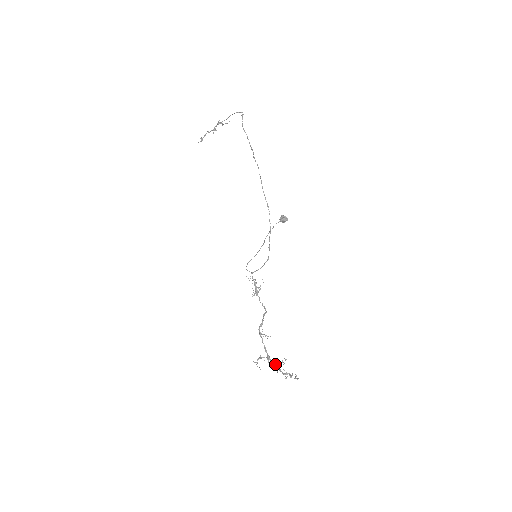
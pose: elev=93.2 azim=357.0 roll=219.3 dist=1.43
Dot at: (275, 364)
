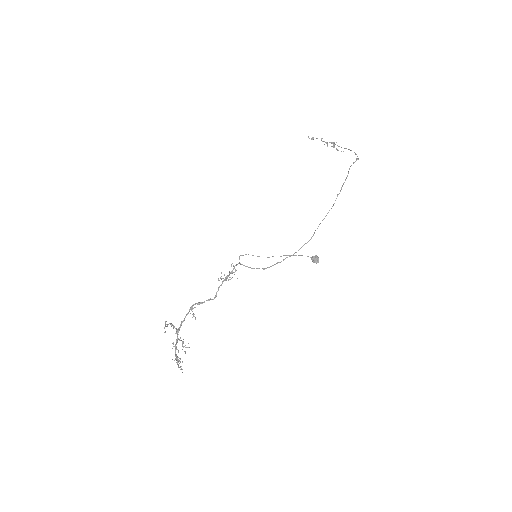
Dot at: (177, 341)
